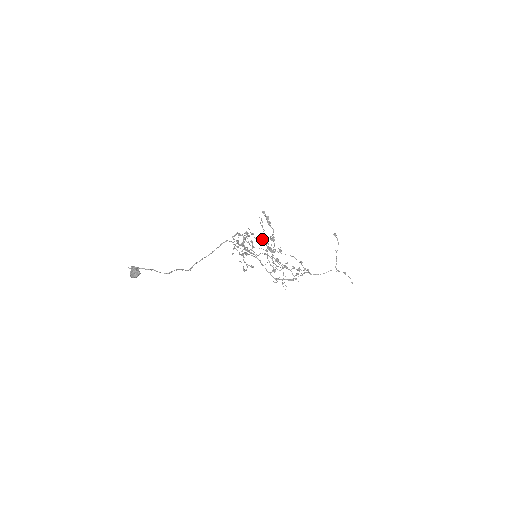
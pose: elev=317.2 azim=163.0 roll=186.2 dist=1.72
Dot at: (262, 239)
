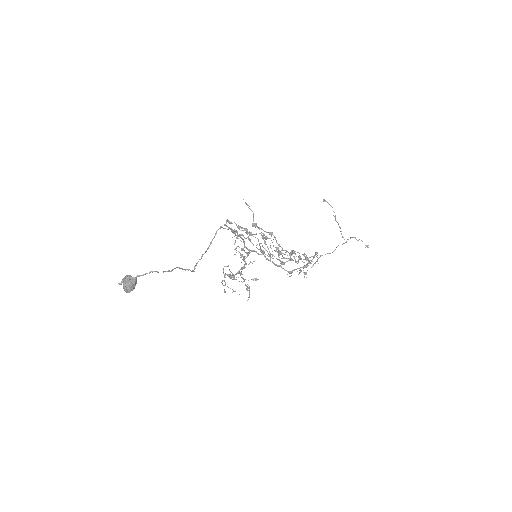
Dot at: (256, 224)
